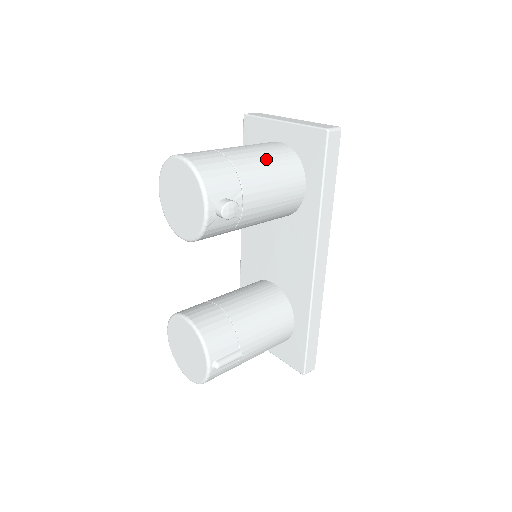
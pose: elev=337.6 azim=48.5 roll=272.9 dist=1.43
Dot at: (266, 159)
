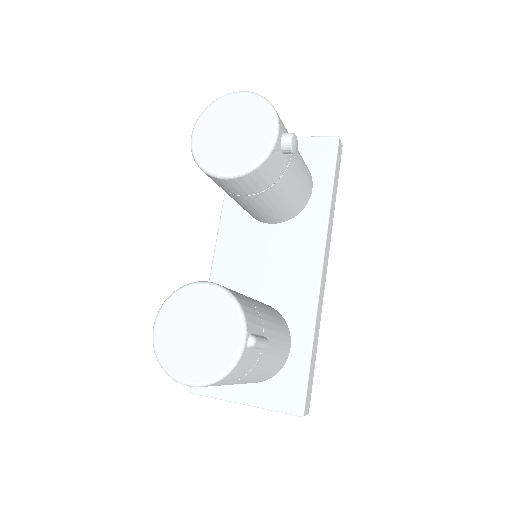
Dot at: occluded
